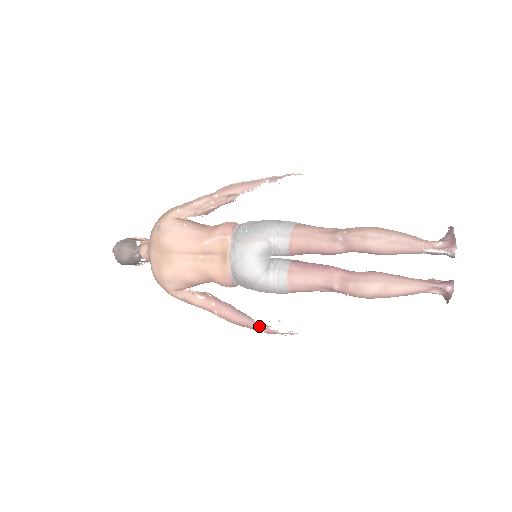
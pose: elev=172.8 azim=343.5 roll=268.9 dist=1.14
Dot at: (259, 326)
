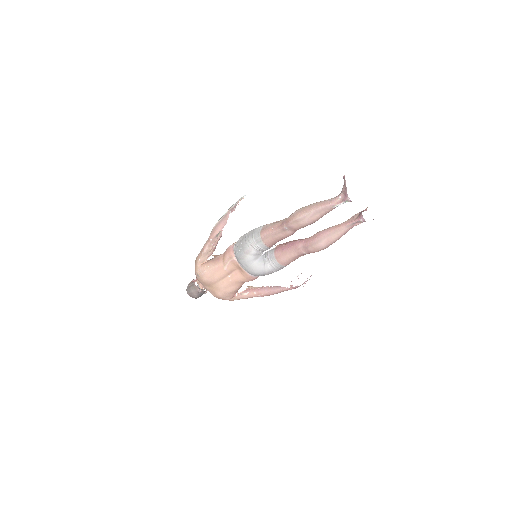
Dot at: (287, 288)
